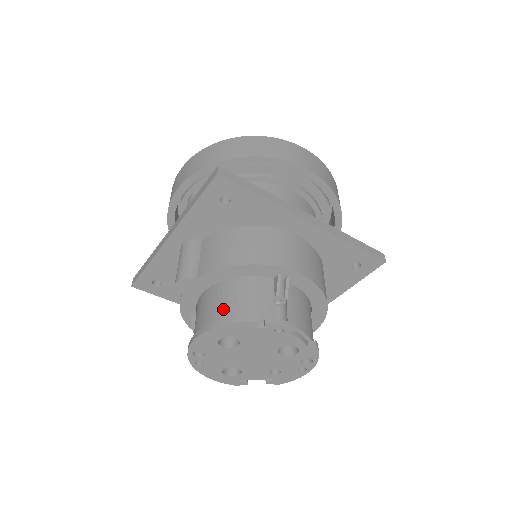
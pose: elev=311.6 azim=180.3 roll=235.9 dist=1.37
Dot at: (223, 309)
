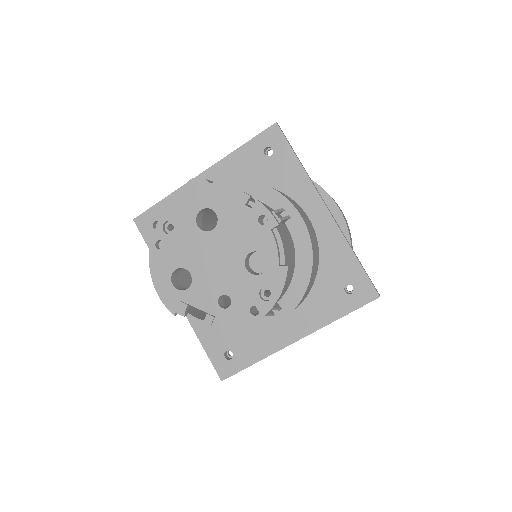
Dot at: occluded
